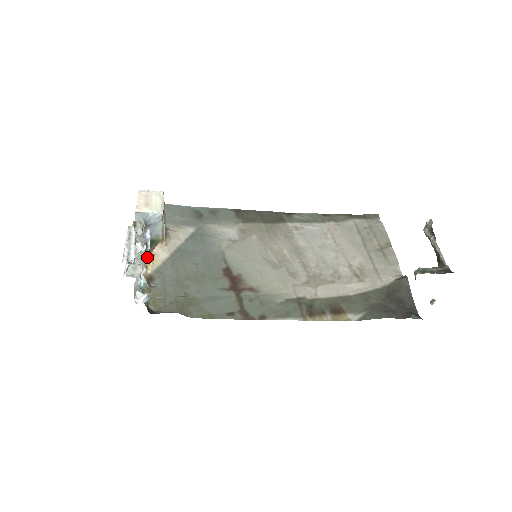
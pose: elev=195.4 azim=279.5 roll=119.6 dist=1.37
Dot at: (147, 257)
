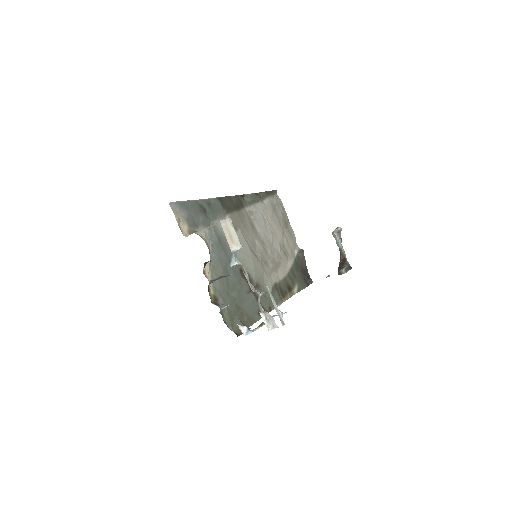
Dot at: (214, 281)
